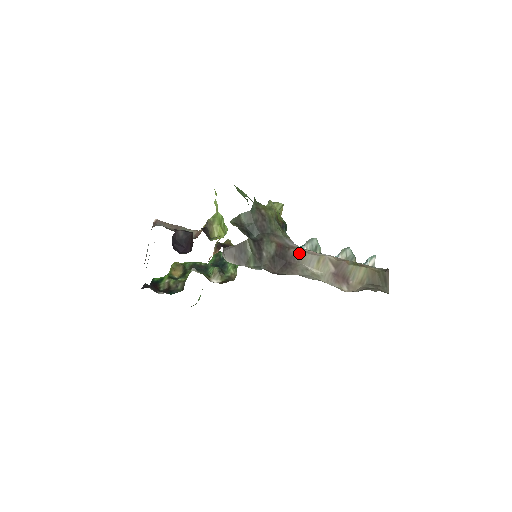
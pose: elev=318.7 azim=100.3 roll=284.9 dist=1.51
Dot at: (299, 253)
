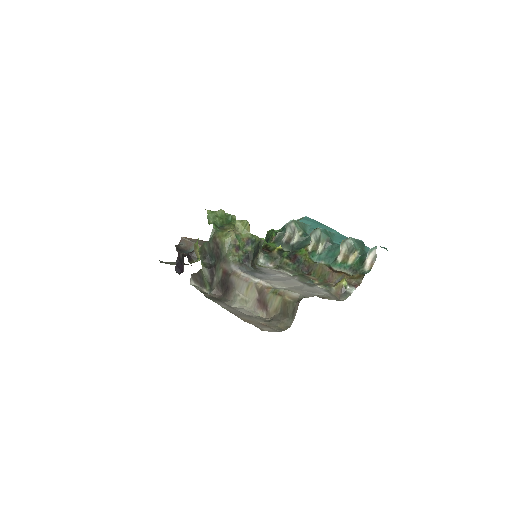
Dot at: (235, 280)
